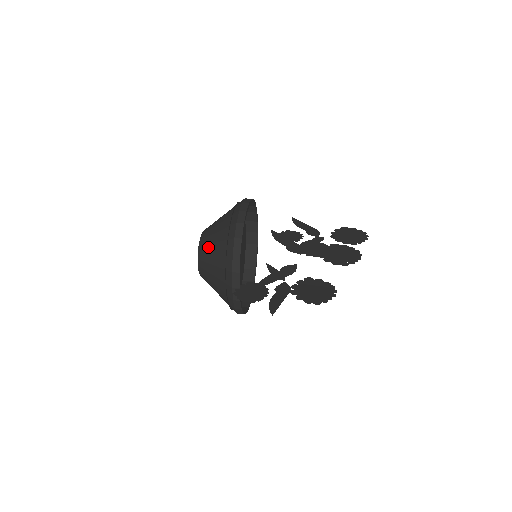
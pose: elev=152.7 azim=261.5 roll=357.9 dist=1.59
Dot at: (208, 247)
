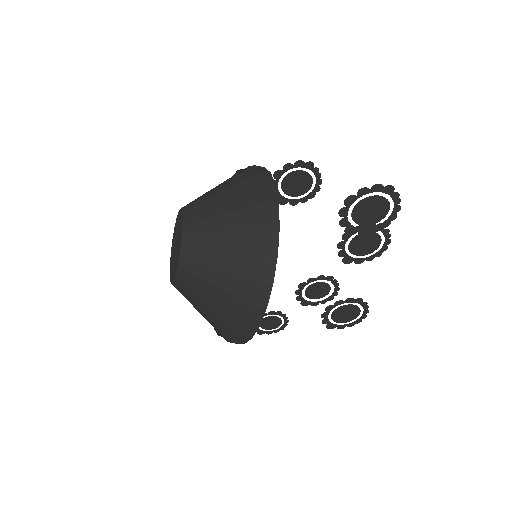
Dot at: (202, 195)
